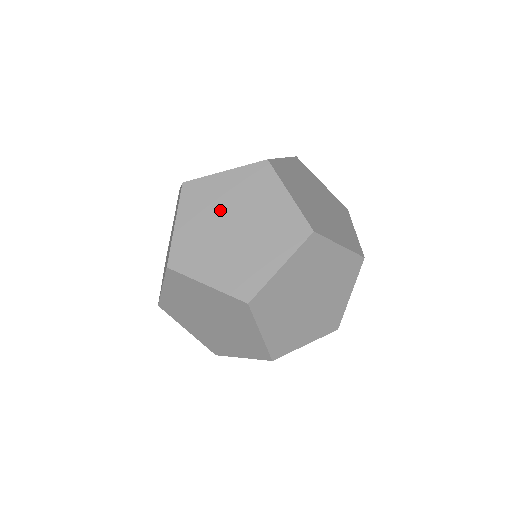
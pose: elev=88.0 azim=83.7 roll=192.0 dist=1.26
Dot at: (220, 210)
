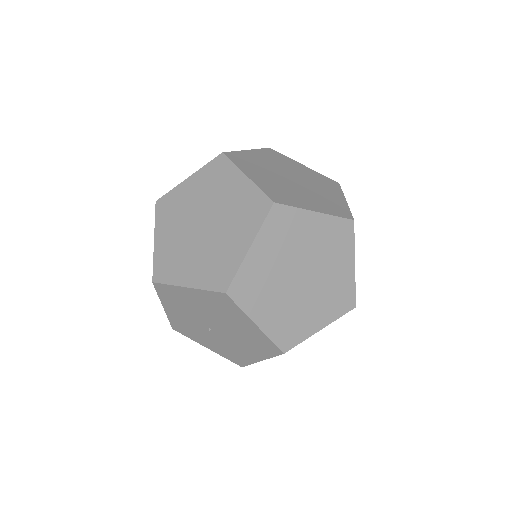
Dot at: (288, 169)
